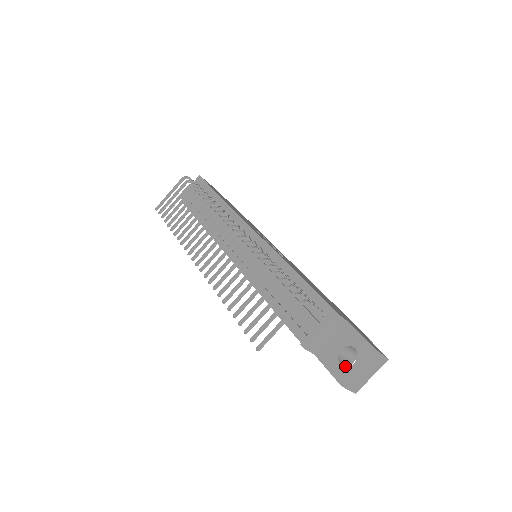
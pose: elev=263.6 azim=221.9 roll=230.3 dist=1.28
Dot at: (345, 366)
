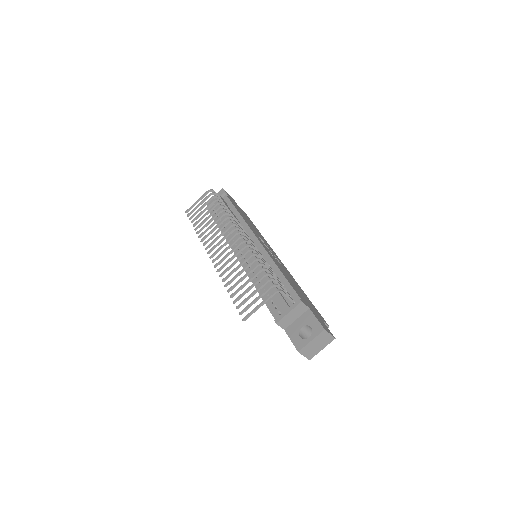
Dot at: (303, 339)
